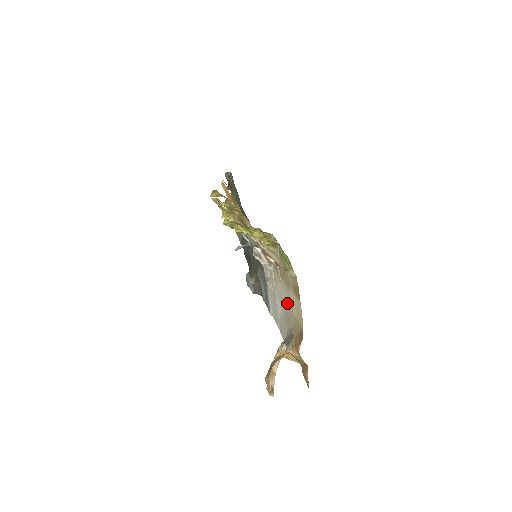
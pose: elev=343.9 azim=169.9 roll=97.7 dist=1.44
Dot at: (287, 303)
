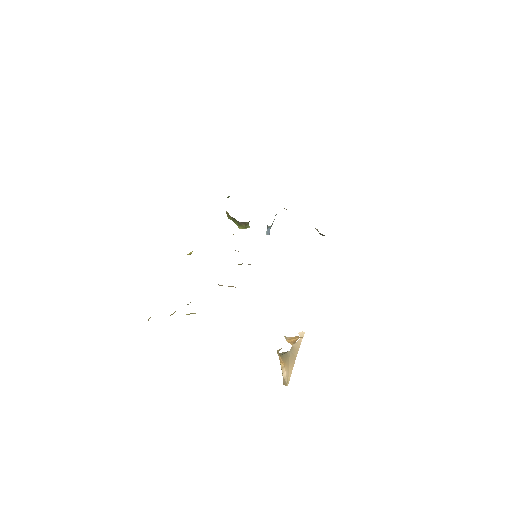
Dot at: occluded
